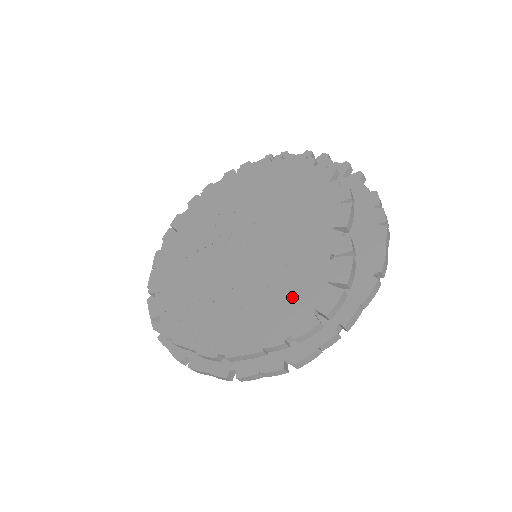
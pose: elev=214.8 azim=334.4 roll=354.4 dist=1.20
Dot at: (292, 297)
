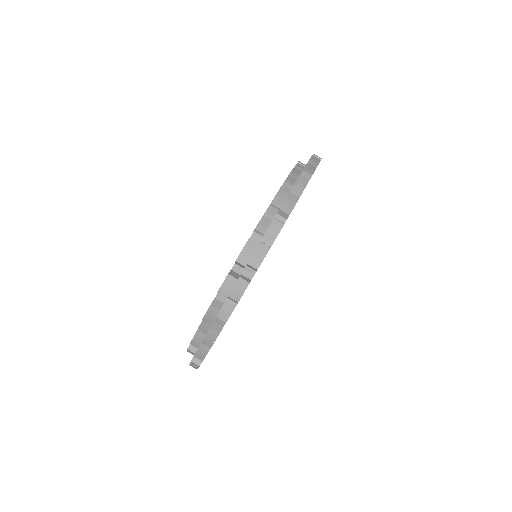
Dot at: occluded
